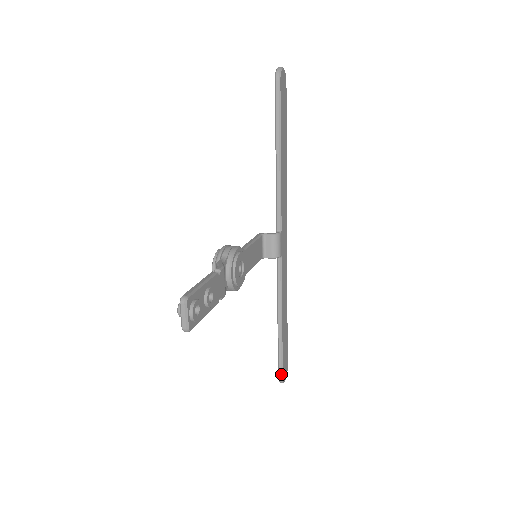
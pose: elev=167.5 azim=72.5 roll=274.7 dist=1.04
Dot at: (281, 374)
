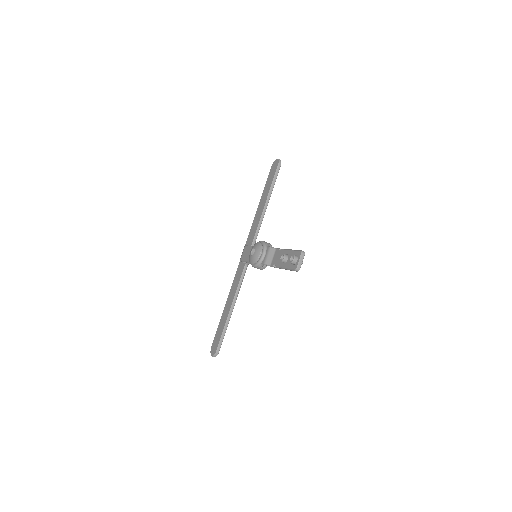
Dot at: occluded
